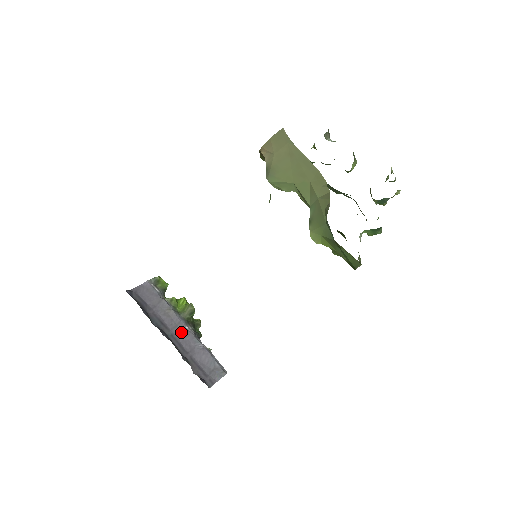
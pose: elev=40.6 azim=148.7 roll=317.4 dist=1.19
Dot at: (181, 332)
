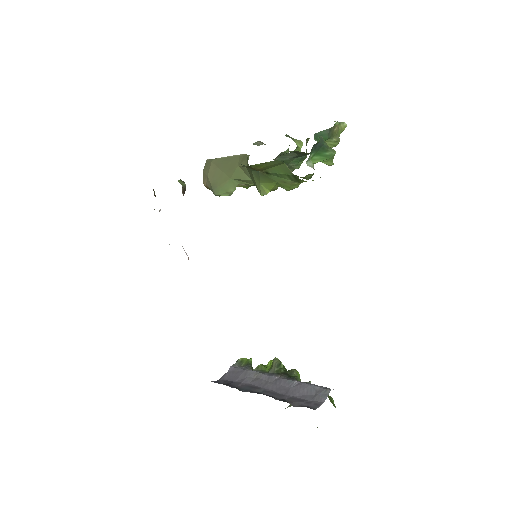
Dot at: (273, 384)
